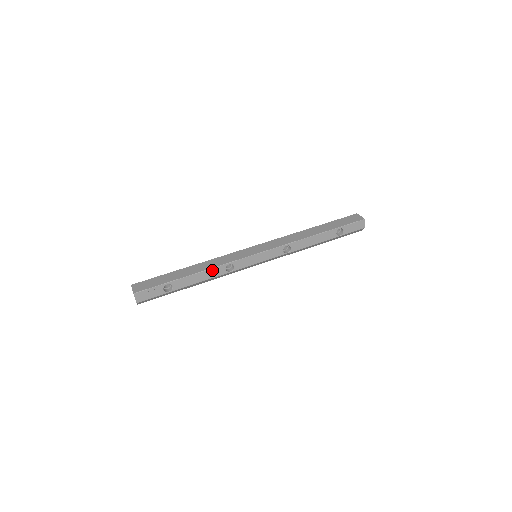
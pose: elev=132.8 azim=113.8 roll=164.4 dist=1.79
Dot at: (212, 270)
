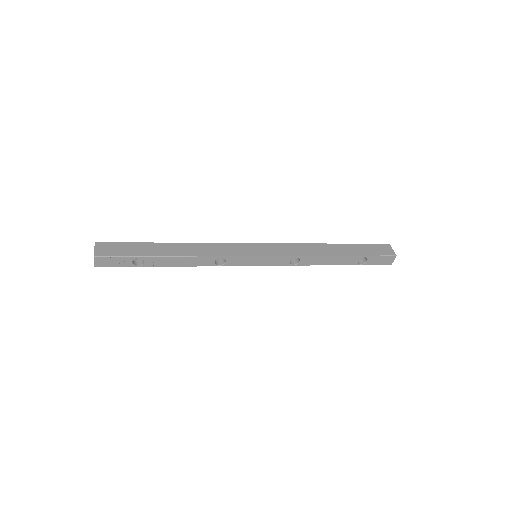
Dot at: (198, 258)
